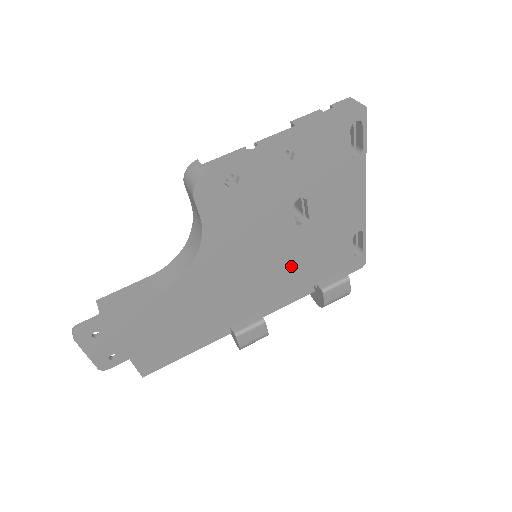
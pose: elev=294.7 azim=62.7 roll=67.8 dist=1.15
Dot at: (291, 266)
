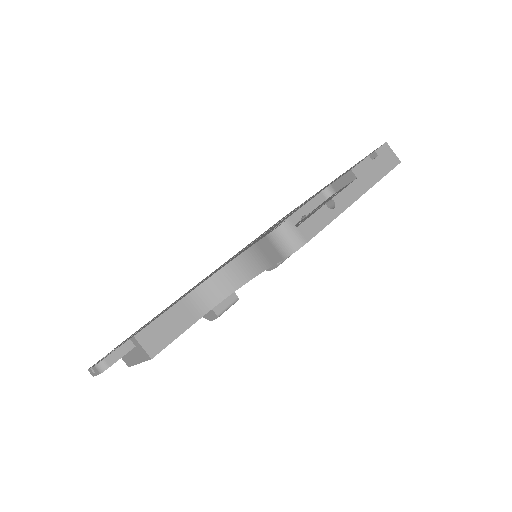
Dot at: occluded
